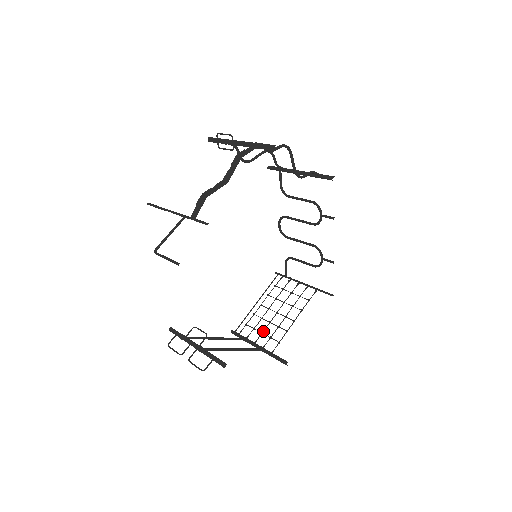
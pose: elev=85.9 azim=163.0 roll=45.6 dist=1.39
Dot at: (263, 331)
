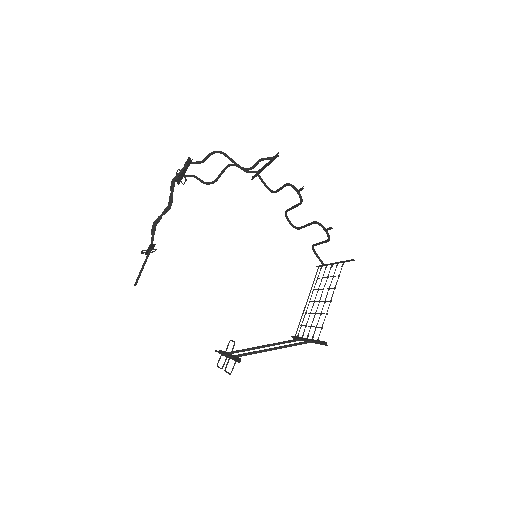
Dot at: (311, 324)
